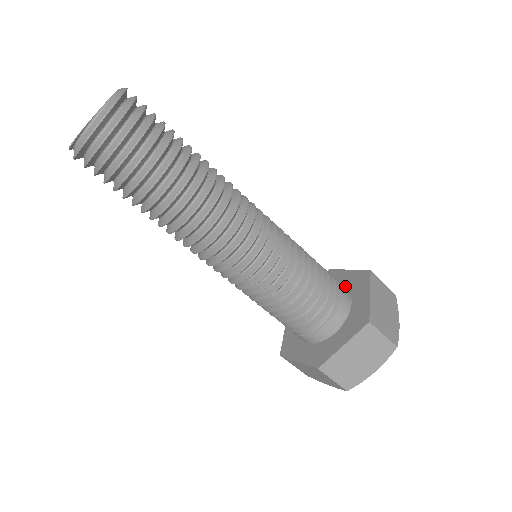
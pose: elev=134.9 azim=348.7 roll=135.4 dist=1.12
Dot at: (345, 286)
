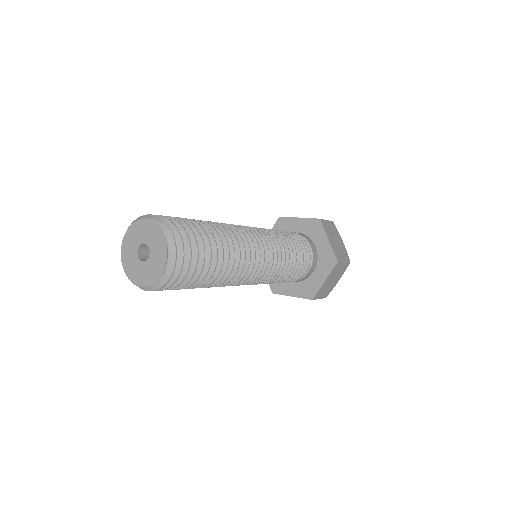
Dot at: (303, 233)
